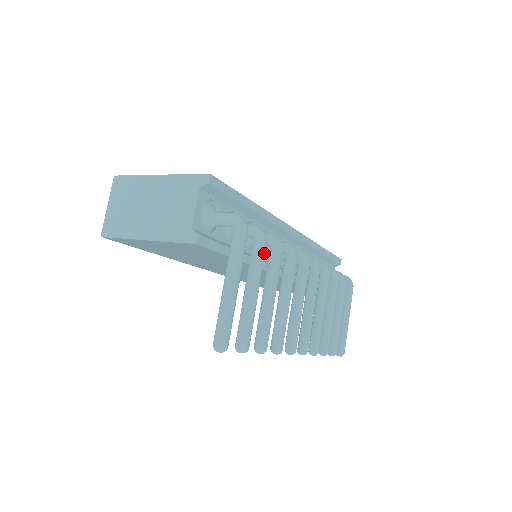
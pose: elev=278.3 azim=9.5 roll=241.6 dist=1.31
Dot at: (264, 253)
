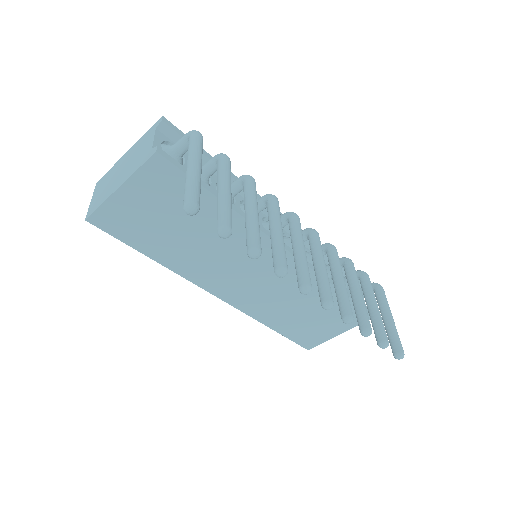
Dot at: (229, 165)
